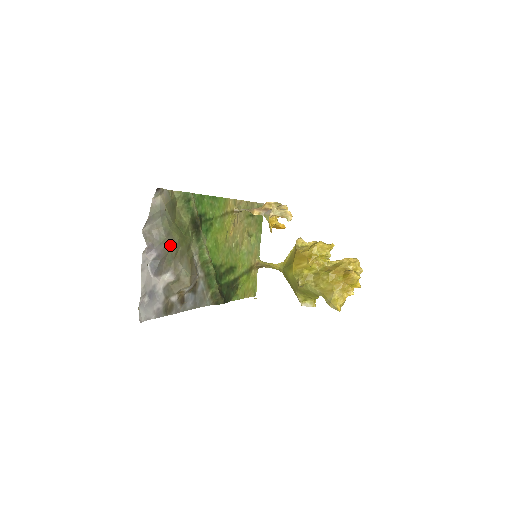
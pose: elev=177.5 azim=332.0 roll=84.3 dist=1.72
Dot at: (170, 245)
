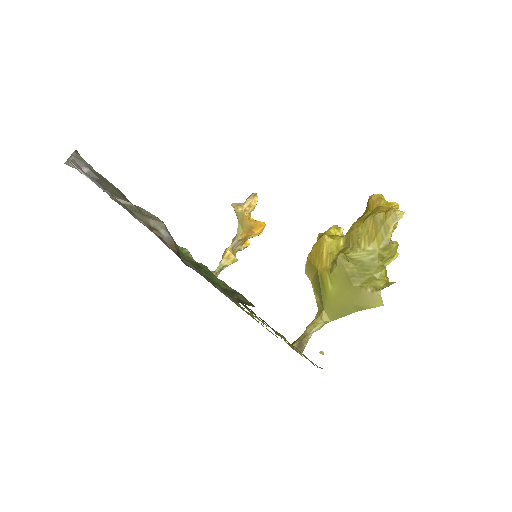
Dot at: (110, 184)
